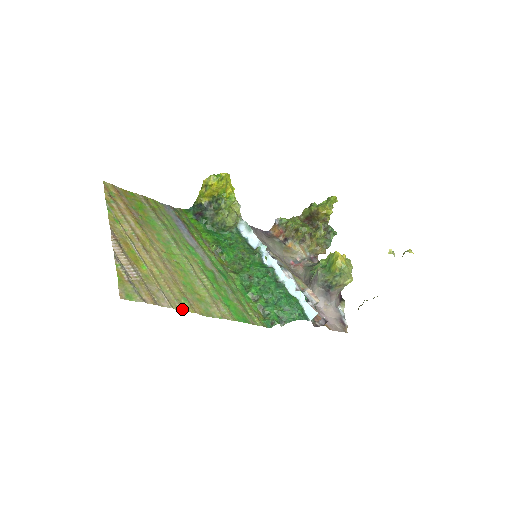
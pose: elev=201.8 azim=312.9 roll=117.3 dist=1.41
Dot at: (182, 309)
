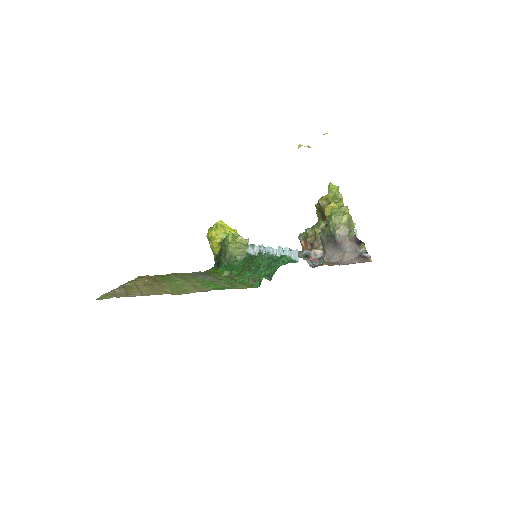
Dot at: occluded
